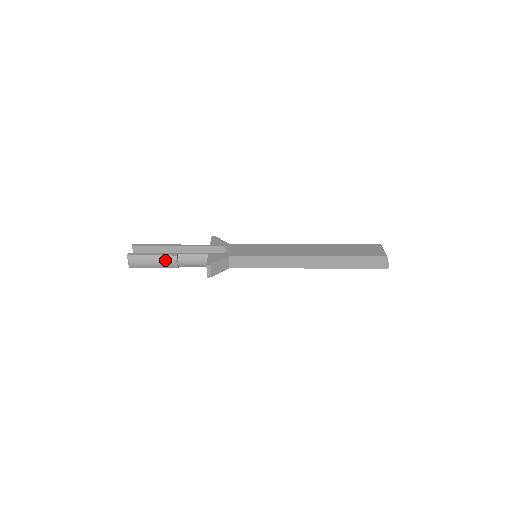
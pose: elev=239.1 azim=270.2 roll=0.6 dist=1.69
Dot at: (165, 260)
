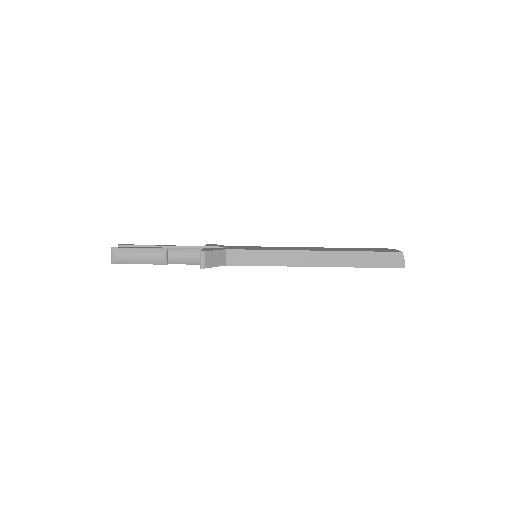
Dot at: (154, 253)
